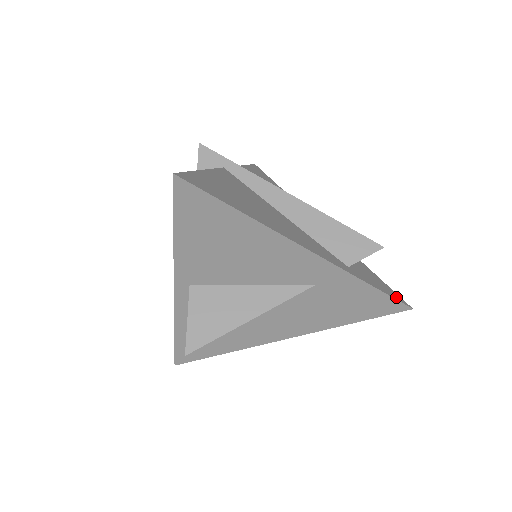
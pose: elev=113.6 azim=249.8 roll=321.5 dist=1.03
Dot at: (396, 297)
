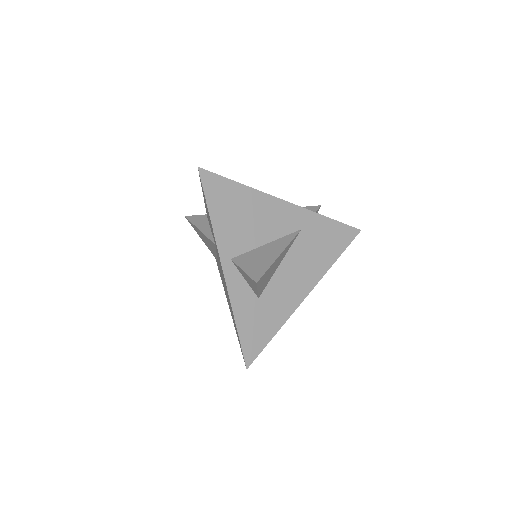
Dot at: (348, 228)
